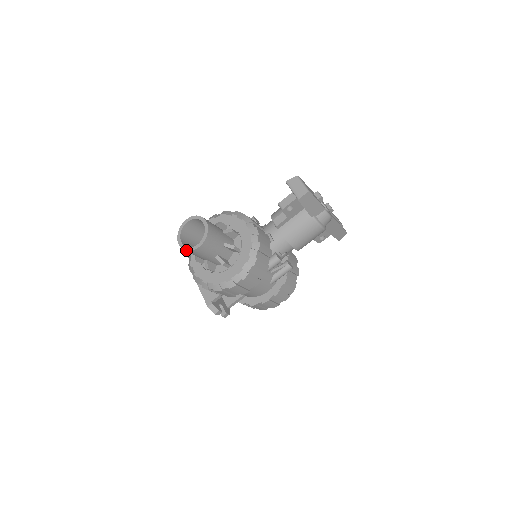
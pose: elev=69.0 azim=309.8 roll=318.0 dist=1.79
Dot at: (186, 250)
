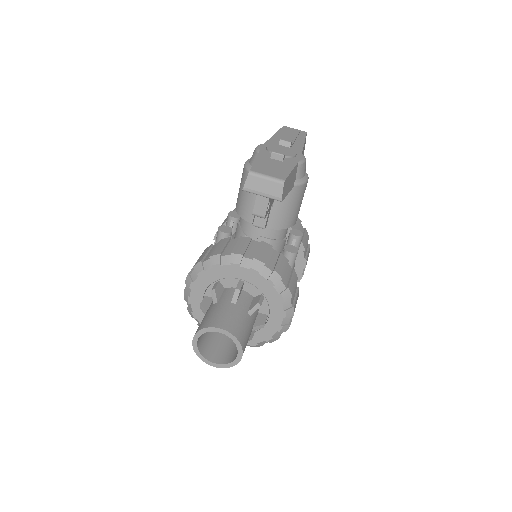
Dot at: (229, 367)
